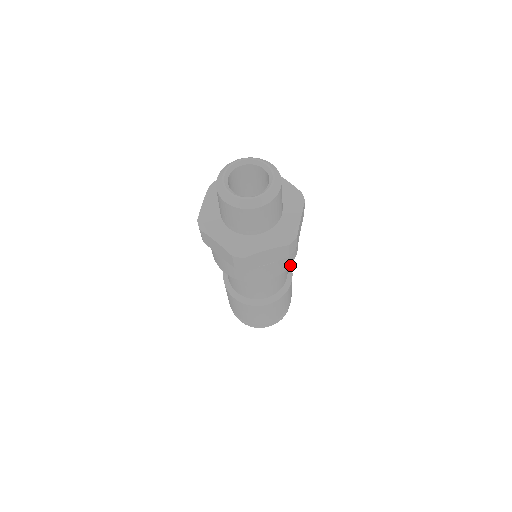
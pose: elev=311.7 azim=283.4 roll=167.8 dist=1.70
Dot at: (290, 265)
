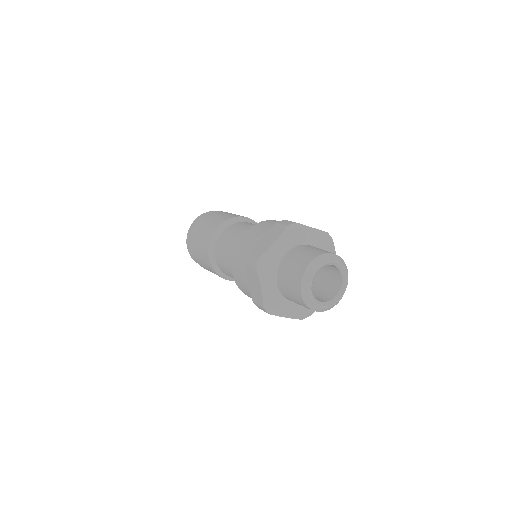
Dot at: occluded
